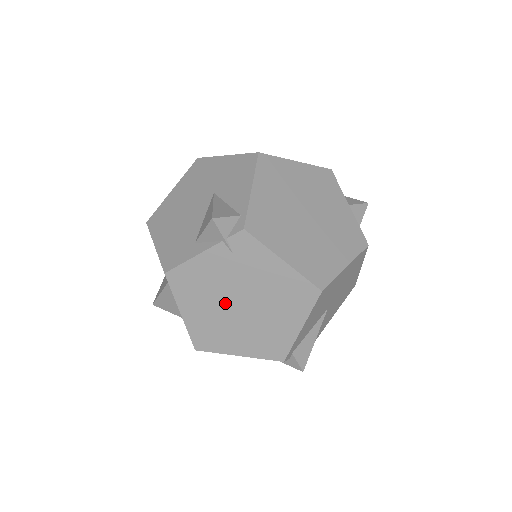
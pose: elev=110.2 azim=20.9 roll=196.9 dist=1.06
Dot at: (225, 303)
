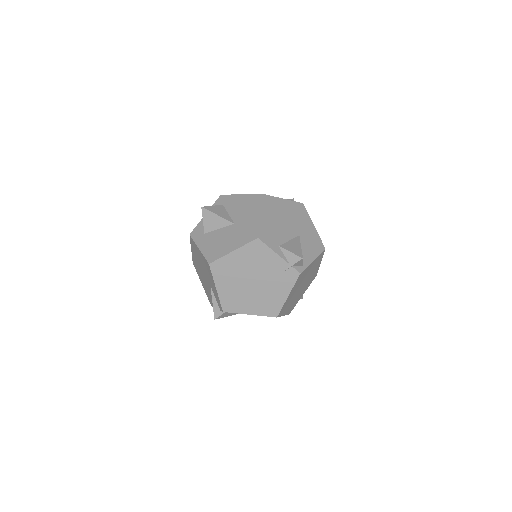
Dot at: (251, 274)
